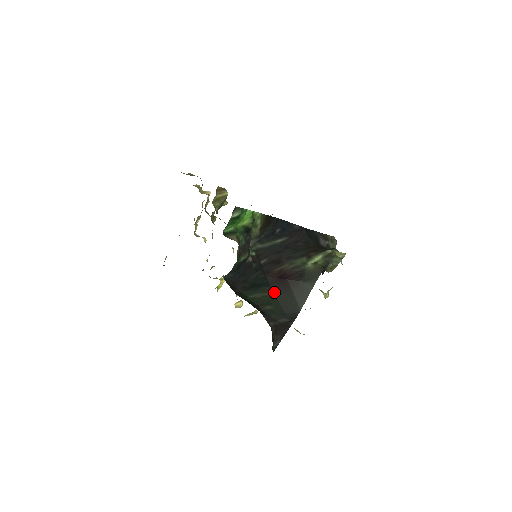
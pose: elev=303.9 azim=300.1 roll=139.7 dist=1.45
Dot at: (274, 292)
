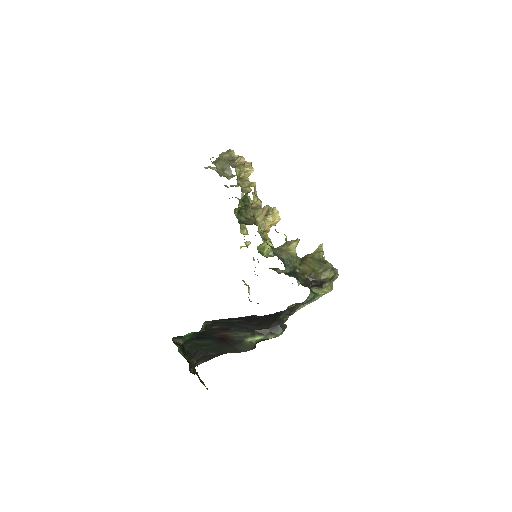
Dot at: (213, 342)
